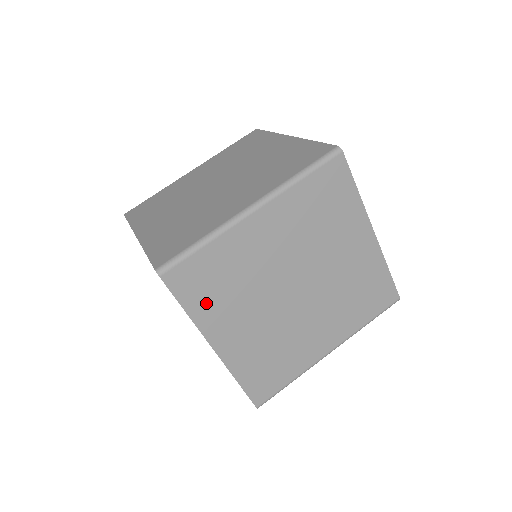
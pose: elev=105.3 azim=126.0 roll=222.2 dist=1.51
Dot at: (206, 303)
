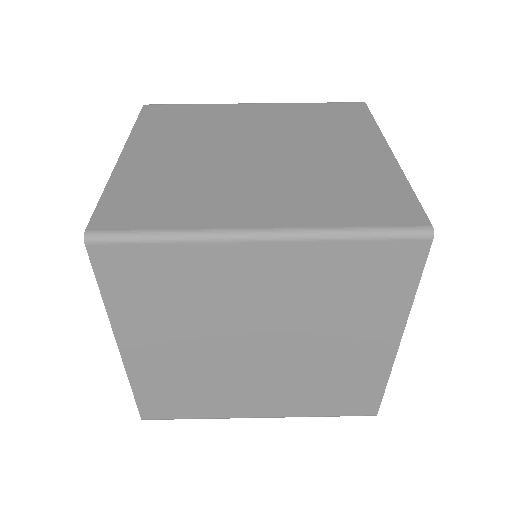
Dot at: (157, 127)
